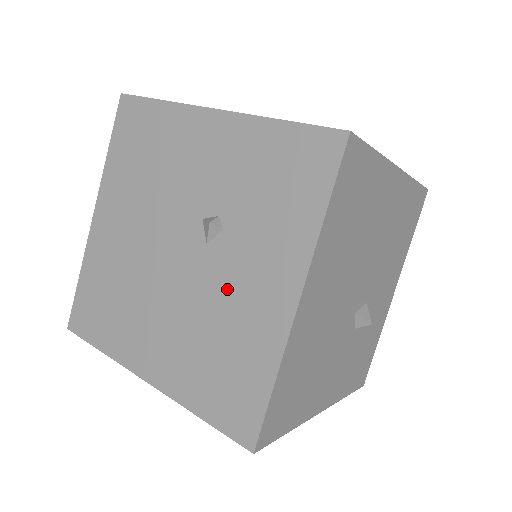
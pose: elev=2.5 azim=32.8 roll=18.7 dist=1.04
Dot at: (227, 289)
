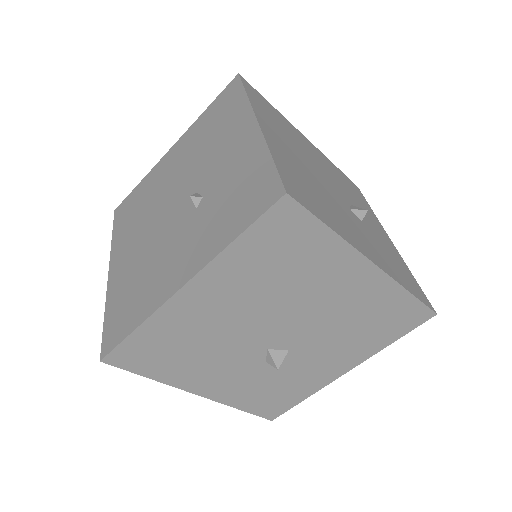
Dot at: (169, 249)
